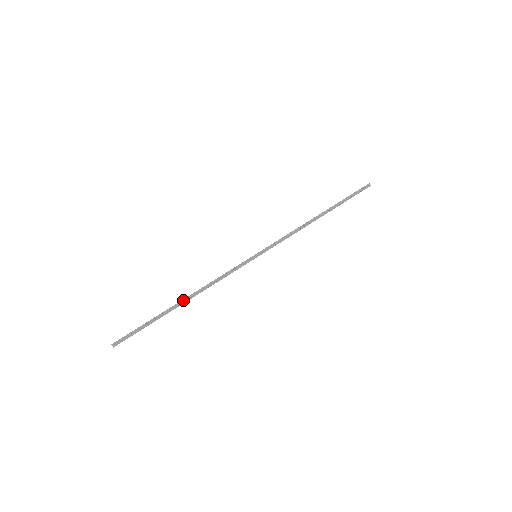
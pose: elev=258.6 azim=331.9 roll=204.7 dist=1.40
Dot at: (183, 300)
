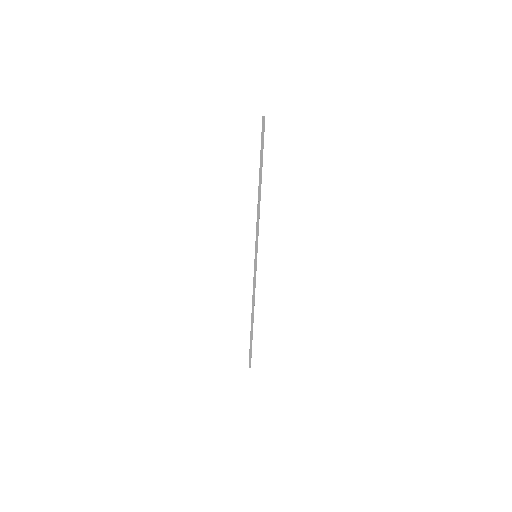
Dot at: (251, 319)
